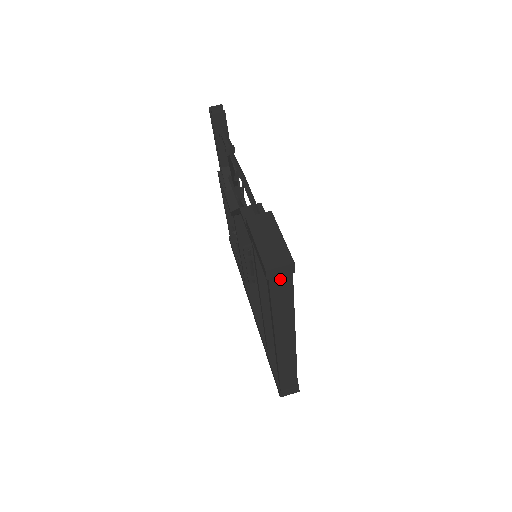
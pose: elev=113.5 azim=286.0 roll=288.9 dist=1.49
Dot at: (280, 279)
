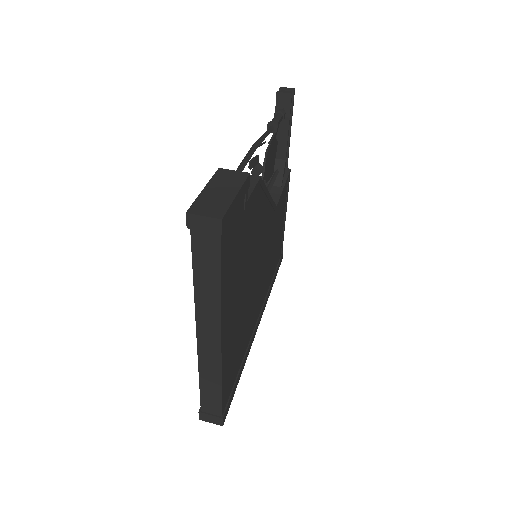
Dot at: (205, 237)
